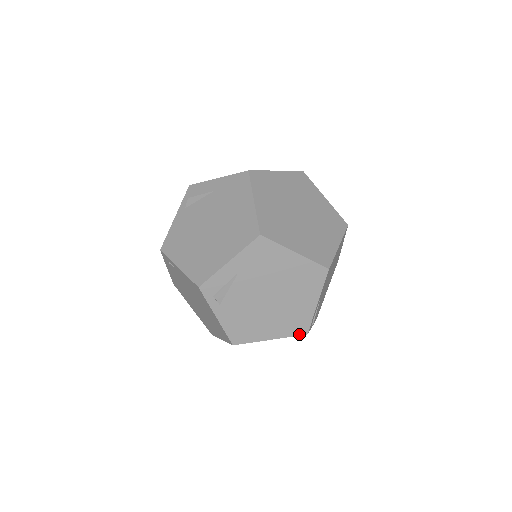
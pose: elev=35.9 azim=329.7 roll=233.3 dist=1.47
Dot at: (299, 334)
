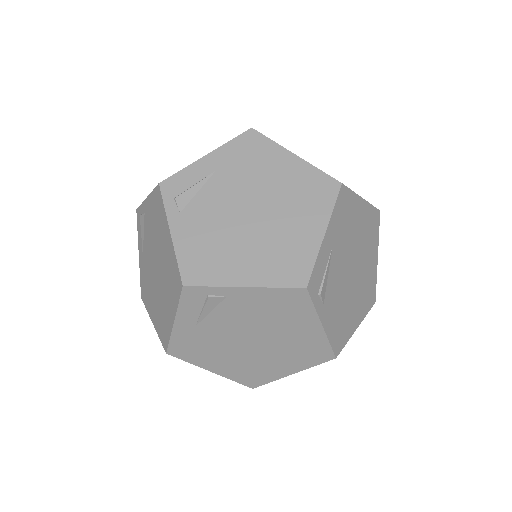
Dot at: (292, 285)
